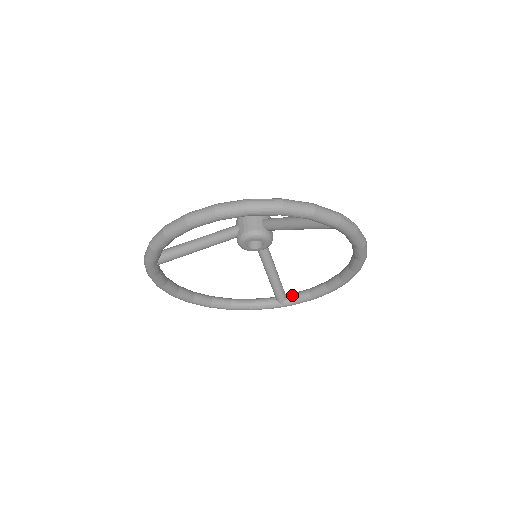
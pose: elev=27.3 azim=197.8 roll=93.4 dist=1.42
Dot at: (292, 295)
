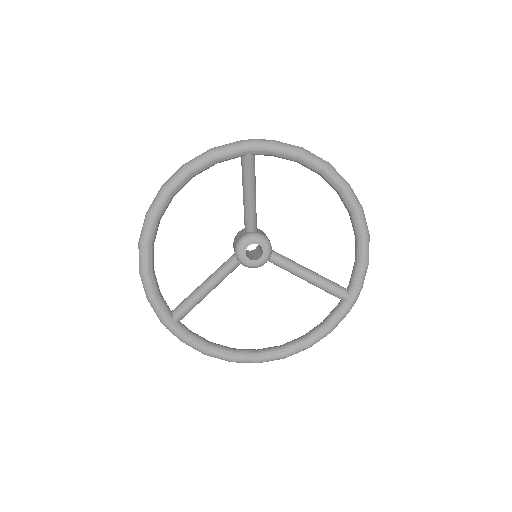
Dot at: (349, 282)
